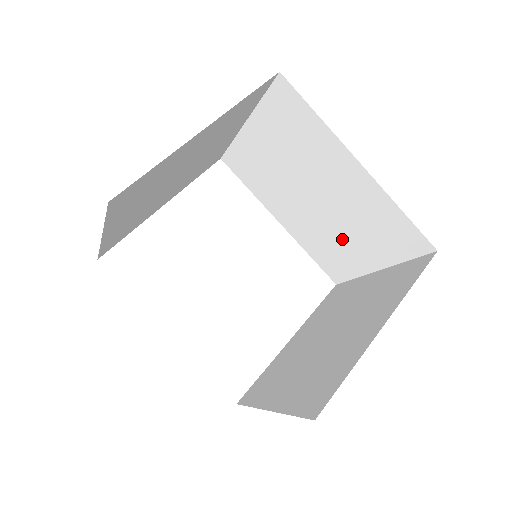
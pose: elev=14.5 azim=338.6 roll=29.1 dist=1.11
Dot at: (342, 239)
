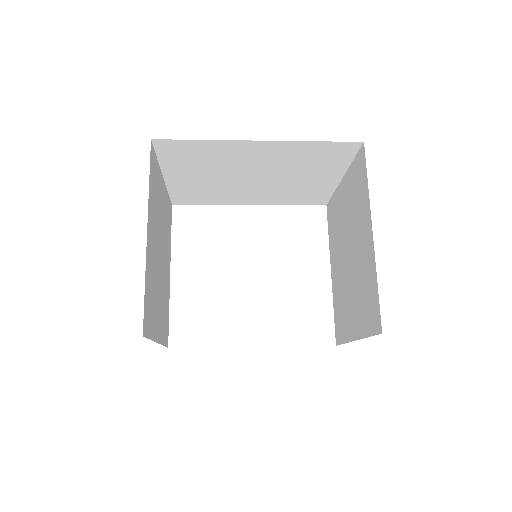
Dot at: (299, 182)
